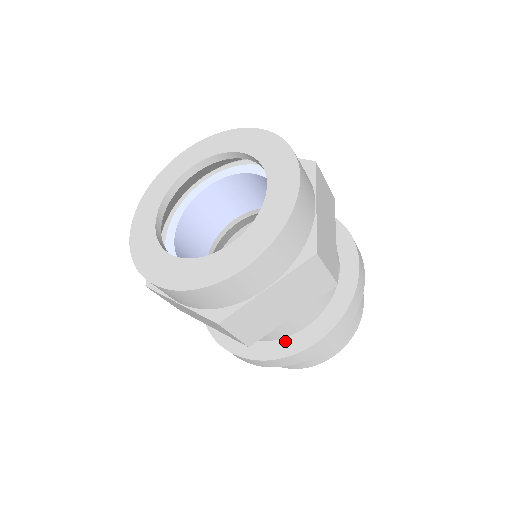
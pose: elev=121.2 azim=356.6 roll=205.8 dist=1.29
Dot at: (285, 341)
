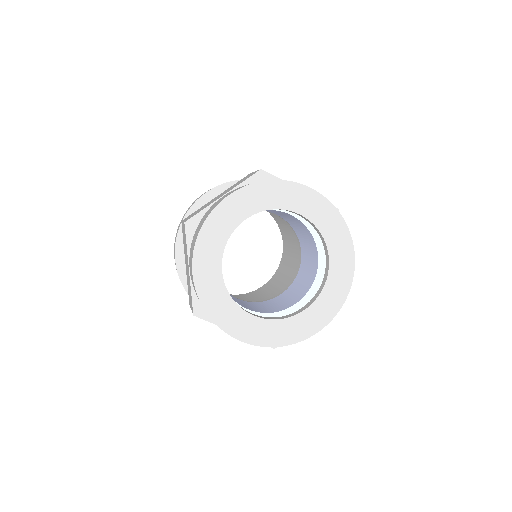
Dot at: occluded
